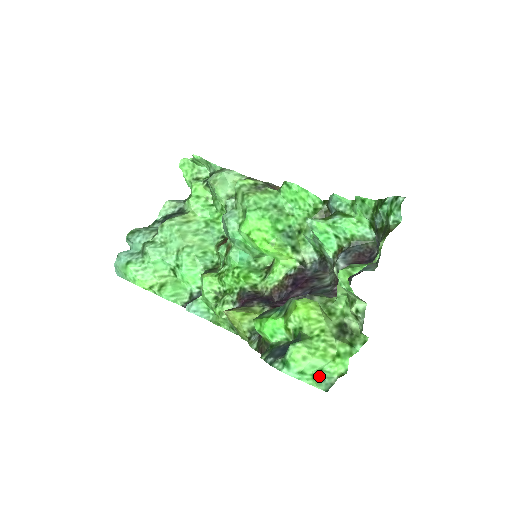
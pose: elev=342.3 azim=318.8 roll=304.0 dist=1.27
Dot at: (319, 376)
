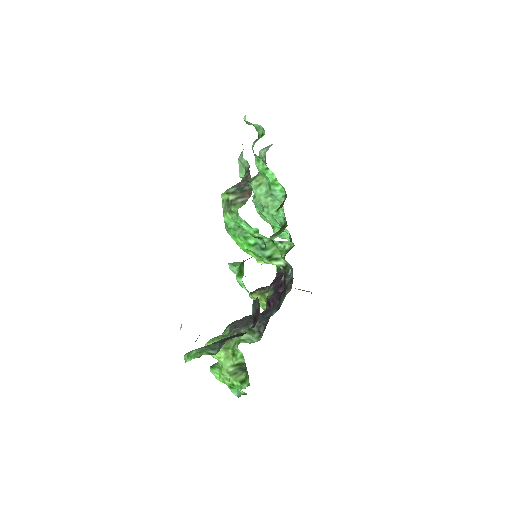
Dot at: occluded
